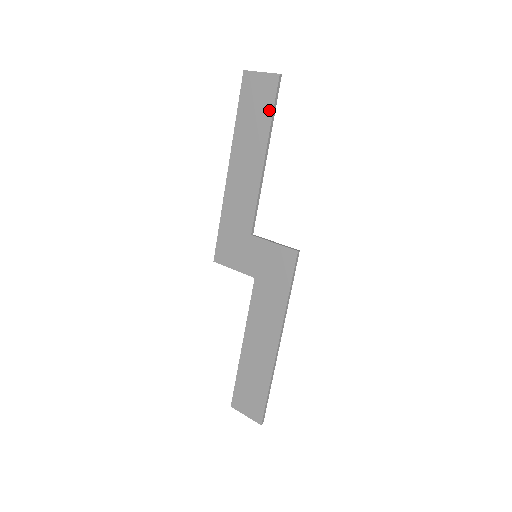
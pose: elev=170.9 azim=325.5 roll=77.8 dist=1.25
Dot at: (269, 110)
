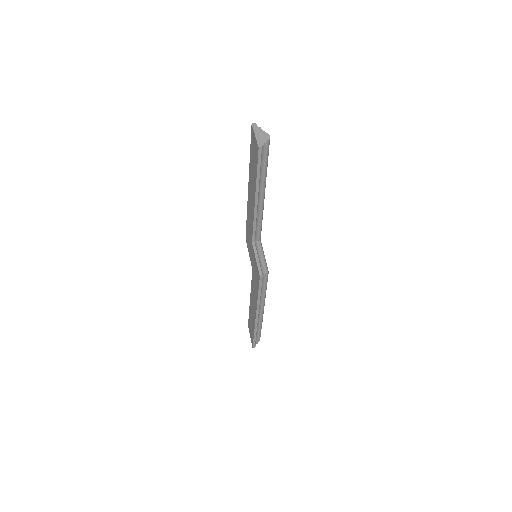
Dot at: (256, 169)
